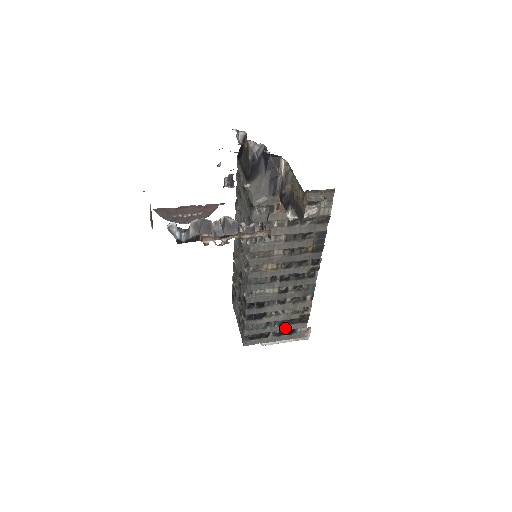
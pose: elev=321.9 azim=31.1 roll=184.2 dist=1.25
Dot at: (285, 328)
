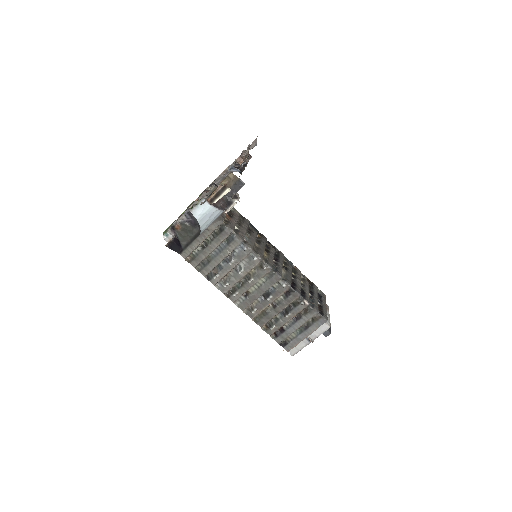
Dot at: (316, 294)
